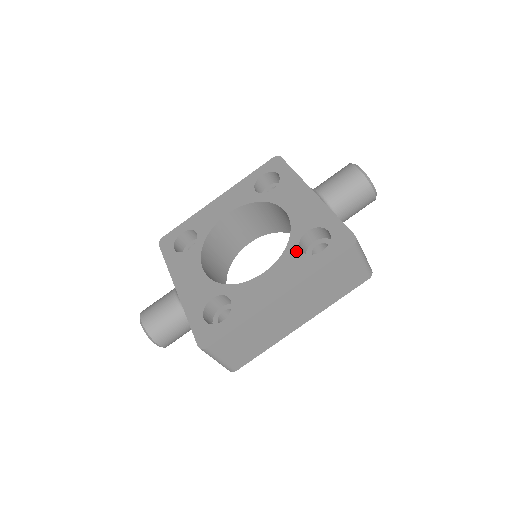
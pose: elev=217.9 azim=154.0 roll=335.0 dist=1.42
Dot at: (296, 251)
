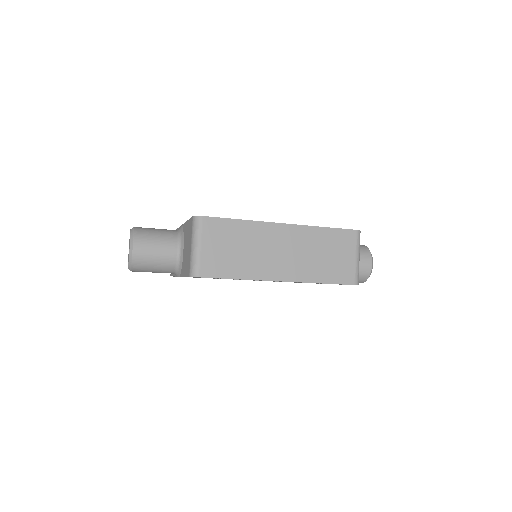
Dot at: occluded
